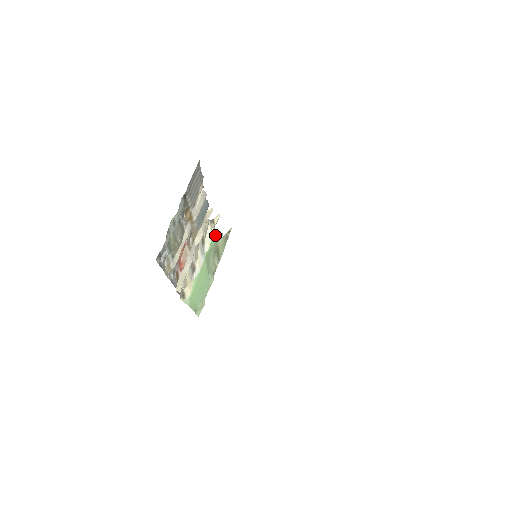
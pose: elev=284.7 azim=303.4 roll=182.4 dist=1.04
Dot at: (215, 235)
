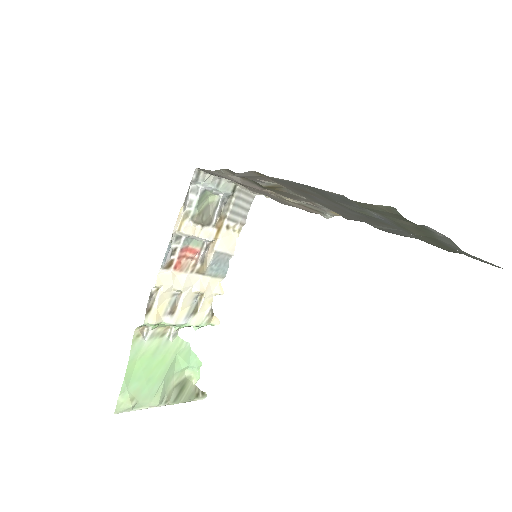
Dot at: occluded
